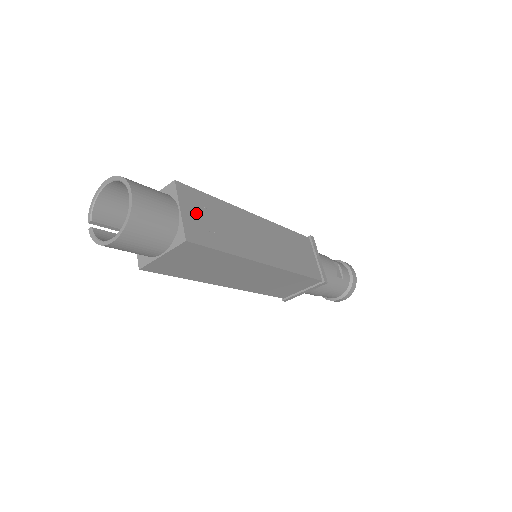
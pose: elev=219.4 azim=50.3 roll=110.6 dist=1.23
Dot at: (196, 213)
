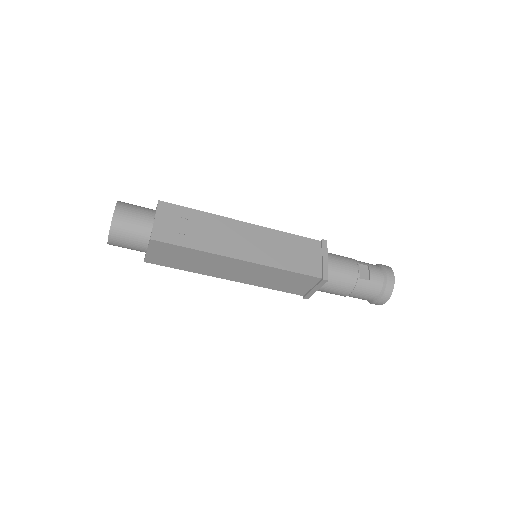
Dot at: (170, 221)
